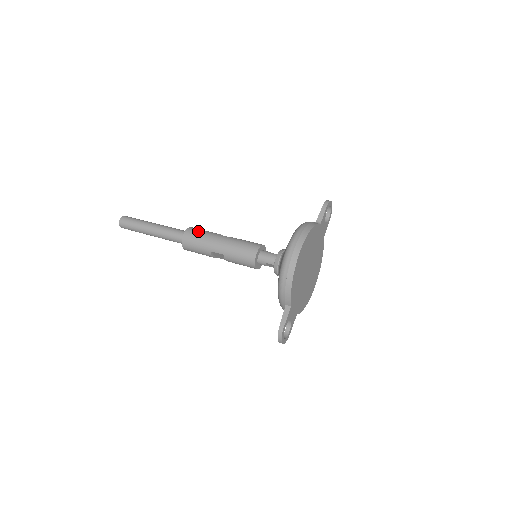
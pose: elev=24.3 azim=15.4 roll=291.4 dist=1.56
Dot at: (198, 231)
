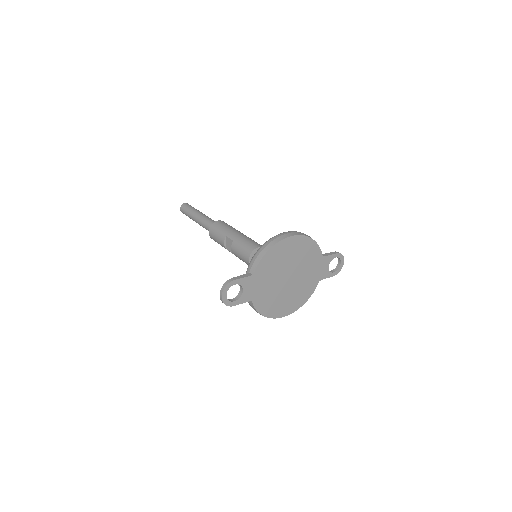
Dot at: (229, 225)
